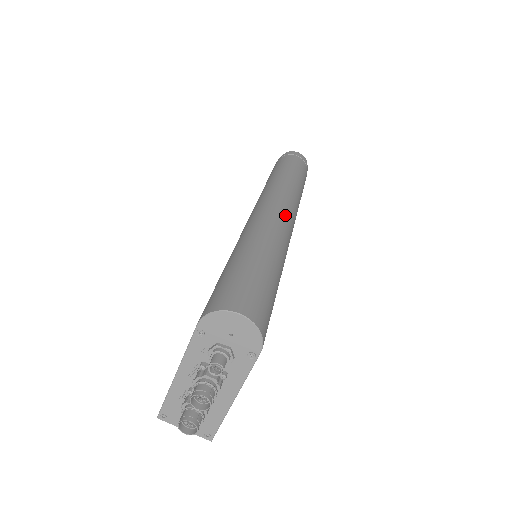
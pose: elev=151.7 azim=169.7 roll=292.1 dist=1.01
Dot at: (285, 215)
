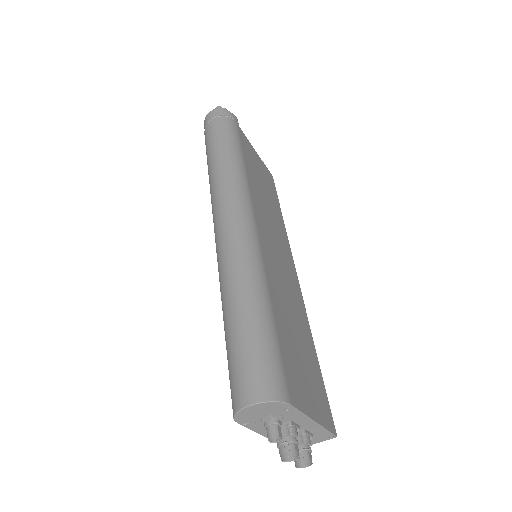
Dot at: (235, 229)
